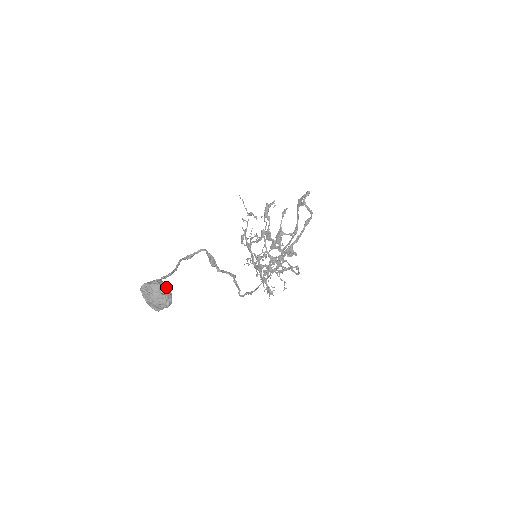
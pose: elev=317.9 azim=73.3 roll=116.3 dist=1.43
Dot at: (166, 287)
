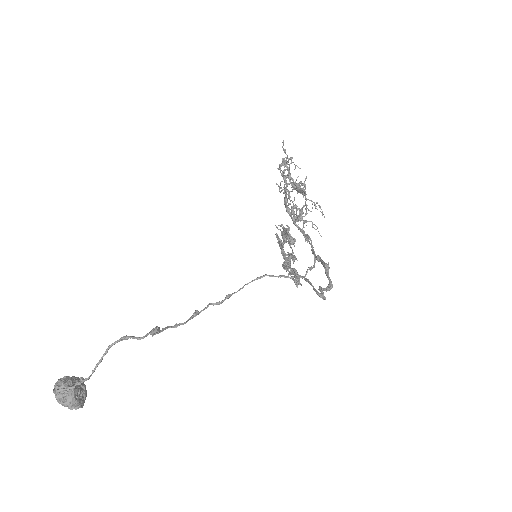
Dot at: (74, 406)
